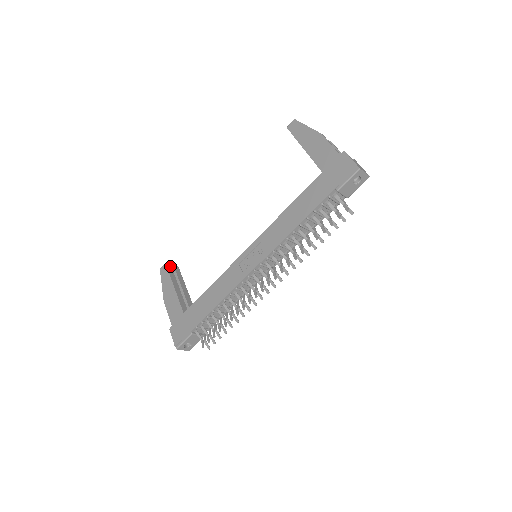
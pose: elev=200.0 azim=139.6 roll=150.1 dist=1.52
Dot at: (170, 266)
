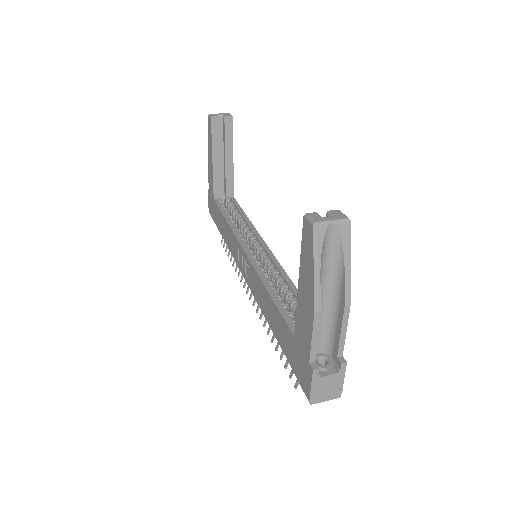
Dot at: (217, 122)
